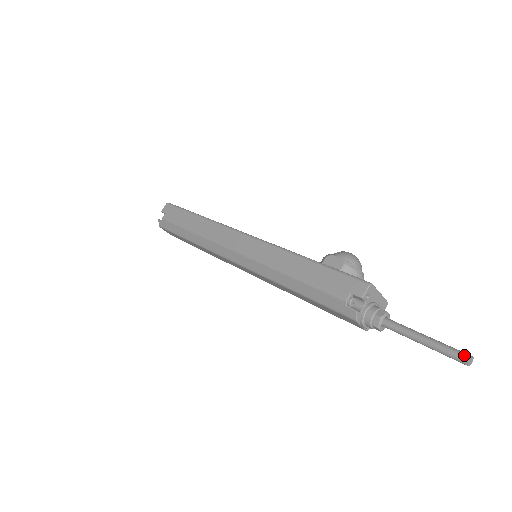
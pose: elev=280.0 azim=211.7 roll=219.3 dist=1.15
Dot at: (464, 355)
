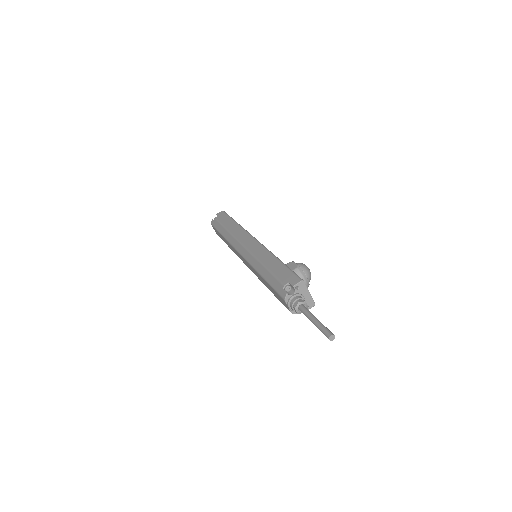
Dot at: (330, 332)
